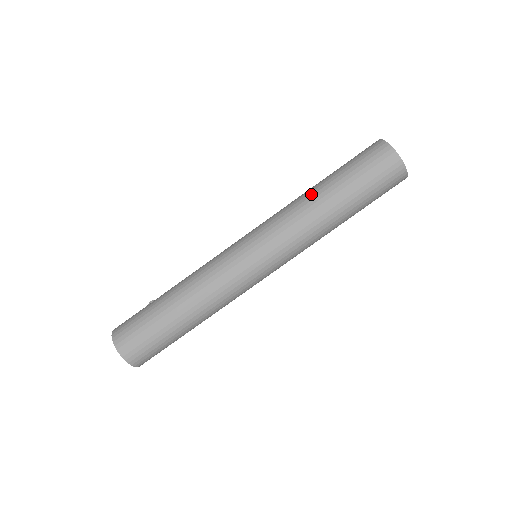
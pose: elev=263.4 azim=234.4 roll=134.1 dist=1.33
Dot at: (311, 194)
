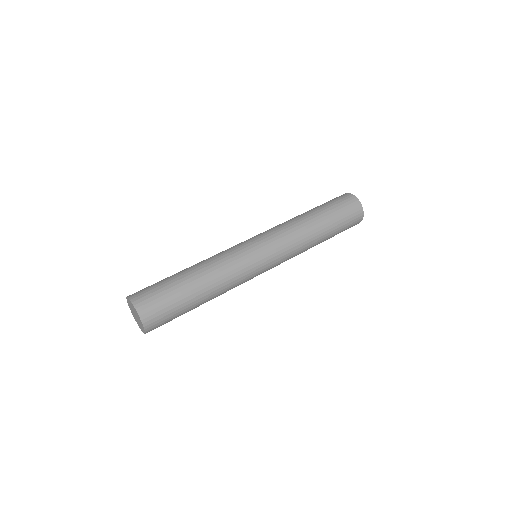
Dot at: occluded
